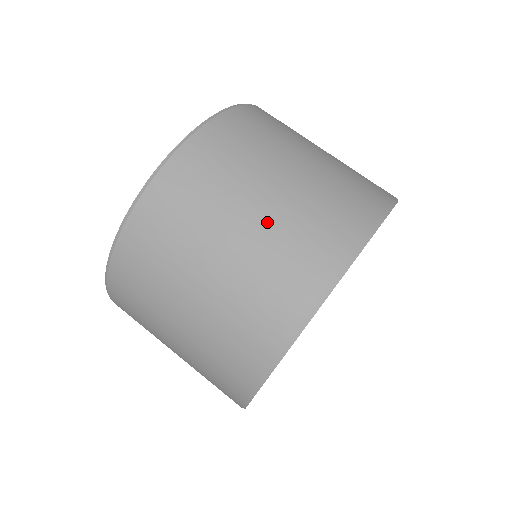
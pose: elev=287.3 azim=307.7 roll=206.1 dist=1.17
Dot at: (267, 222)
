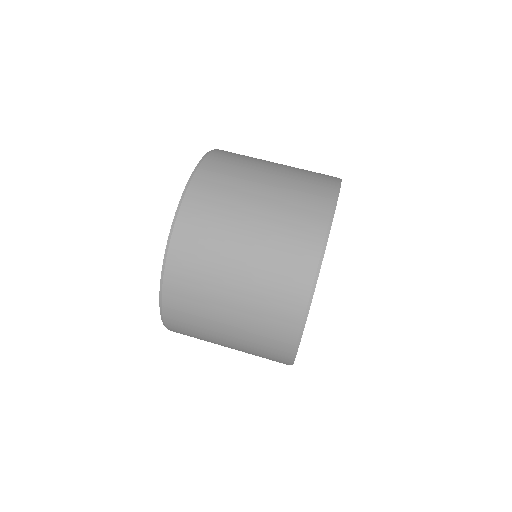
Dot at: (251, 273)
